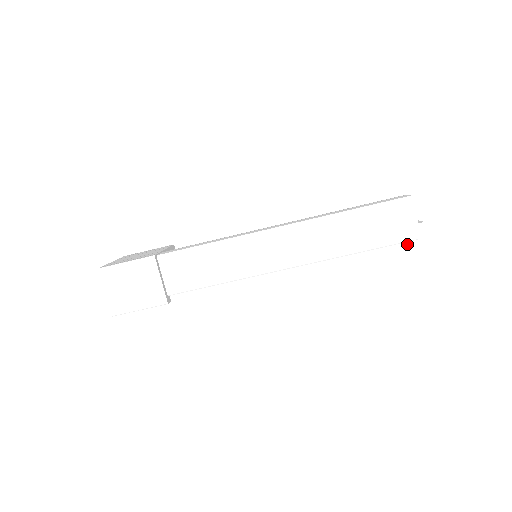
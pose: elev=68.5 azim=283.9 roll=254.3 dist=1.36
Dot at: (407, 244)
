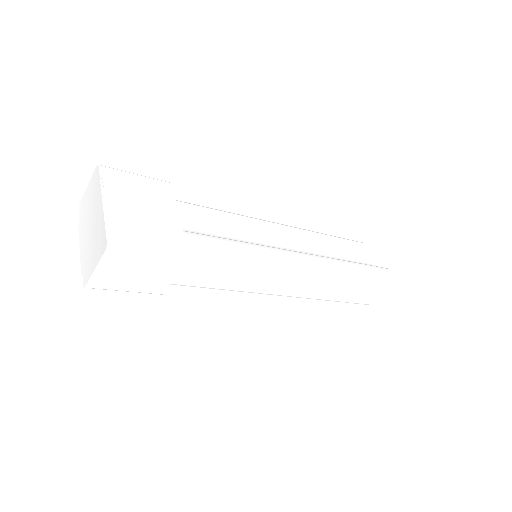
Dot at: occluded
